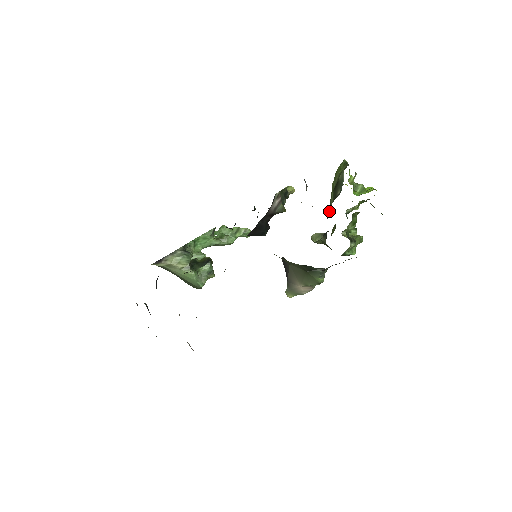
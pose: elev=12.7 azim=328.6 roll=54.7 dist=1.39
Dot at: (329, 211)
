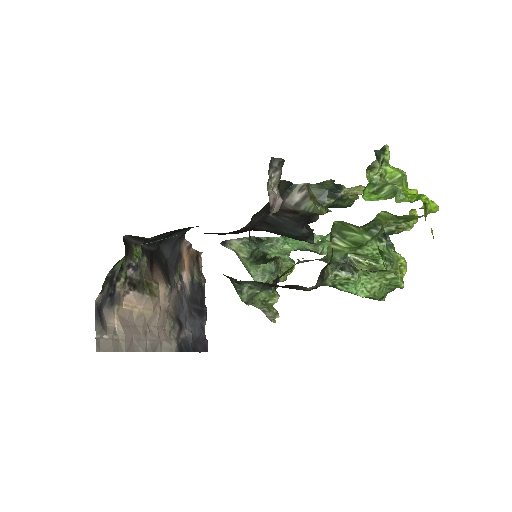
Dot at: occluded
